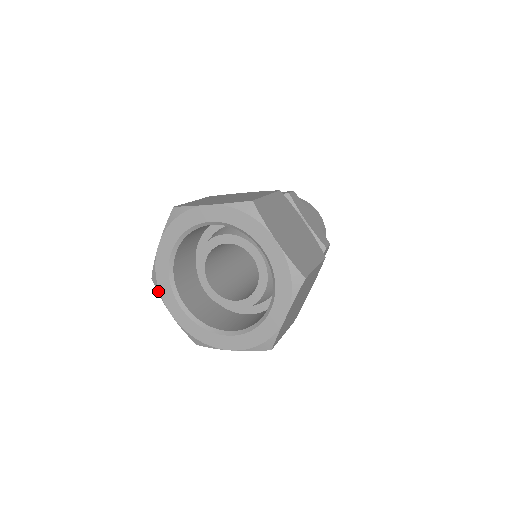
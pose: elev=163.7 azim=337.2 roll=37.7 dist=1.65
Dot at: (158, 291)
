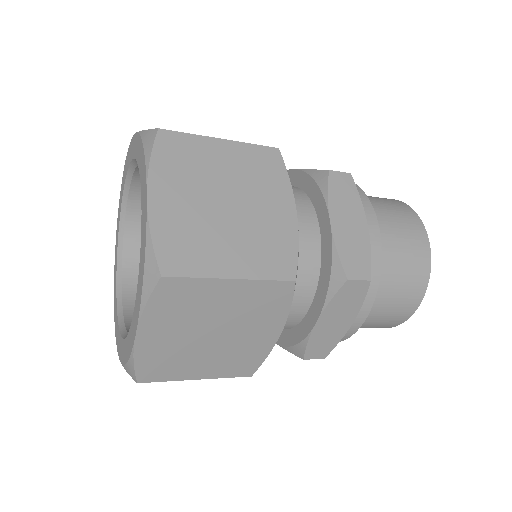
Dot at: occluded
